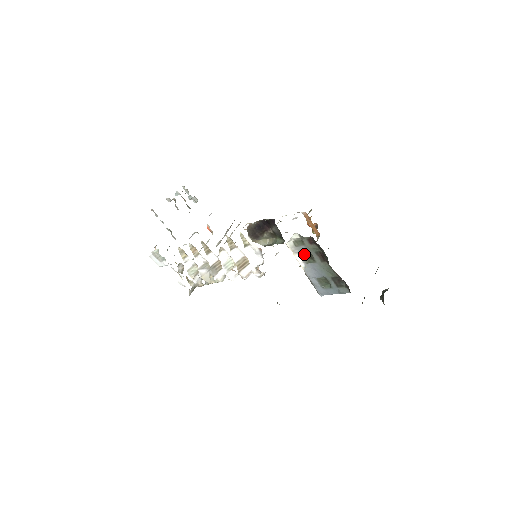
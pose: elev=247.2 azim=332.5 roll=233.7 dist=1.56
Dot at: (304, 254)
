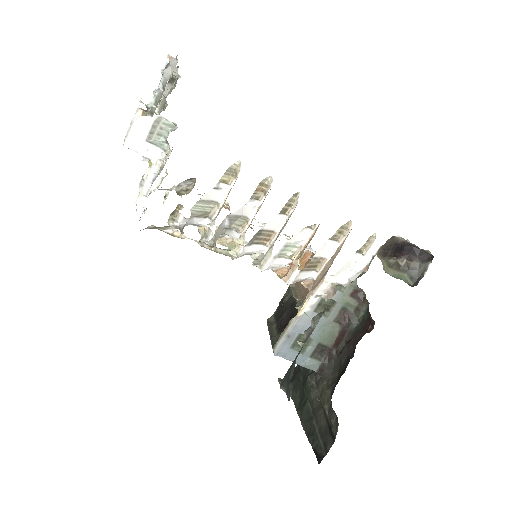
Dot at: (324, 299)
